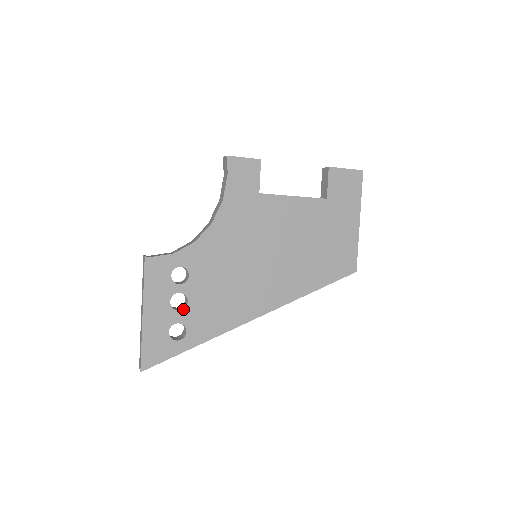
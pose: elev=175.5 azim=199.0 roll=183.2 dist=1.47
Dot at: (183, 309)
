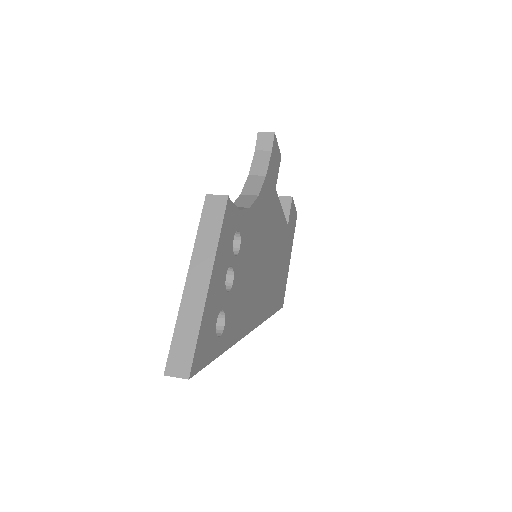
Dot at: (229, 291)
